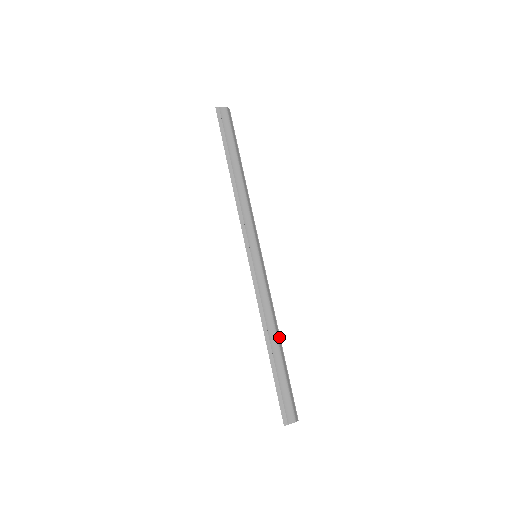
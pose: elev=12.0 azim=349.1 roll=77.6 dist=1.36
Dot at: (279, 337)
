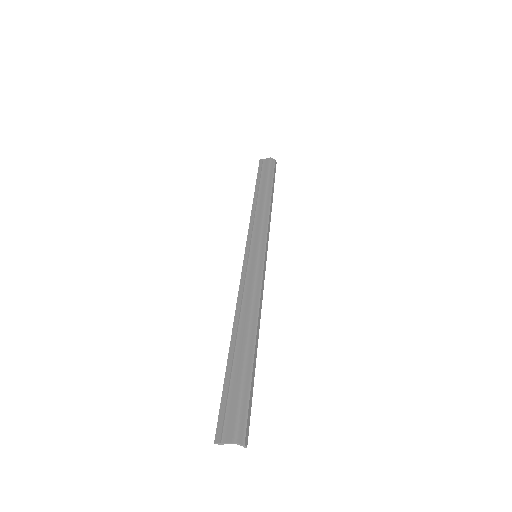
Dot at: (254, 334)
